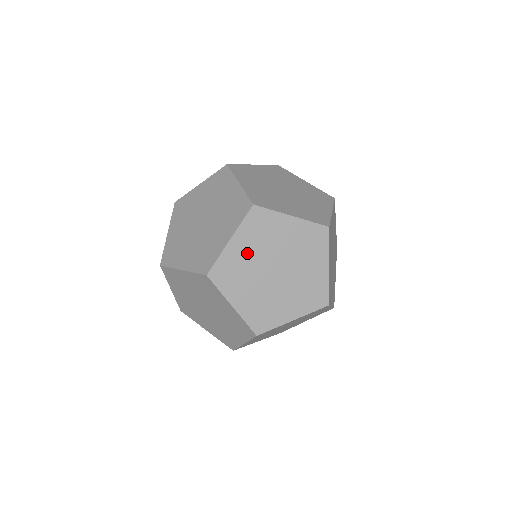
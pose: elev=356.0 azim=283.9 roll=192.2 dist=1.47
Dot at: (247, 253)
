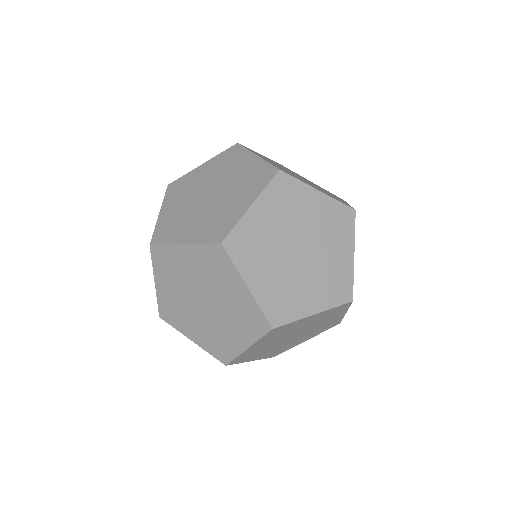
Dot at: (265, 344)
